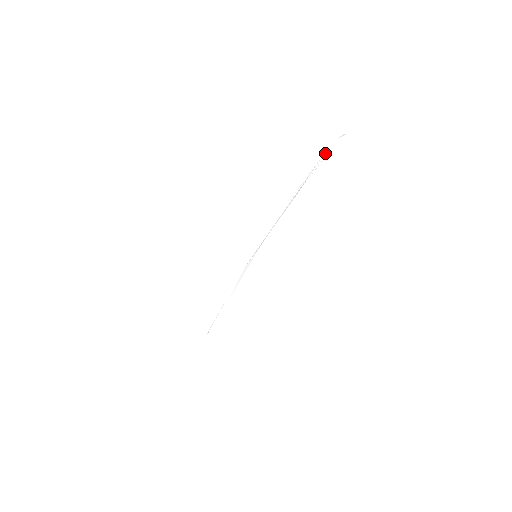
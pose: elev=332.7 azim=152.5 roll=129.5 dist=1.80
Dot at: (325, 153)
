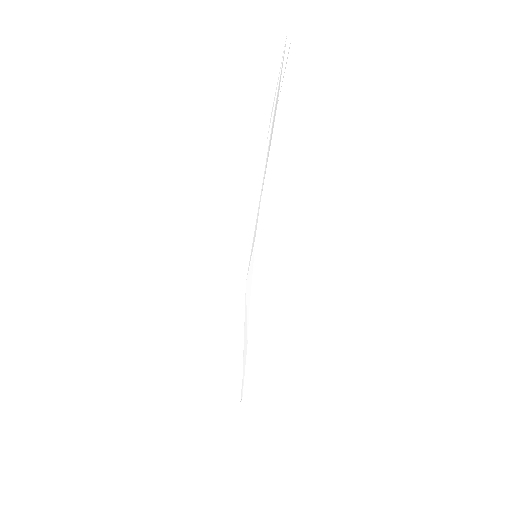
Dot at: (288, 35)
